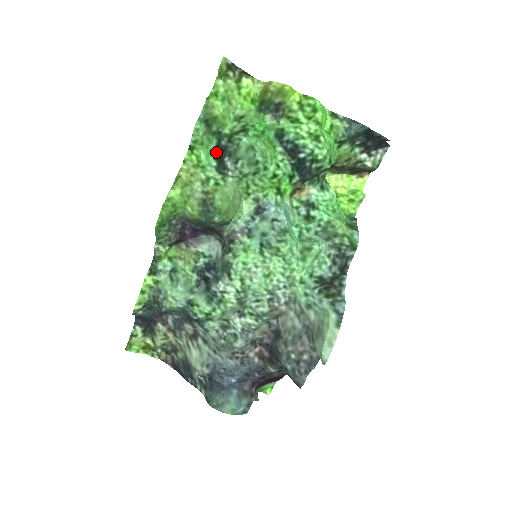
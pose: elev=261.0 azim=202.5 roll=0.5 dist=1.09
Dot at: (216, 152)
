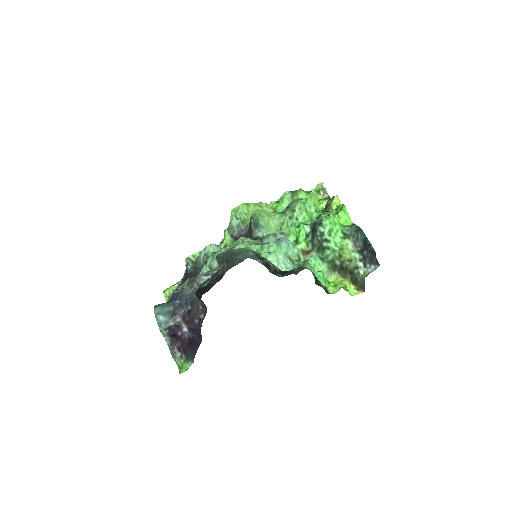
Dot at: occluded
